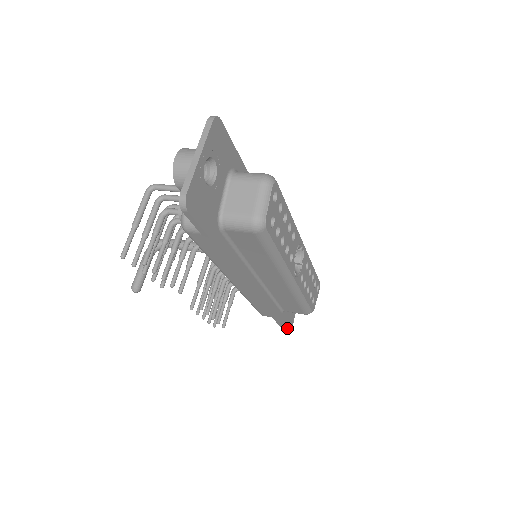
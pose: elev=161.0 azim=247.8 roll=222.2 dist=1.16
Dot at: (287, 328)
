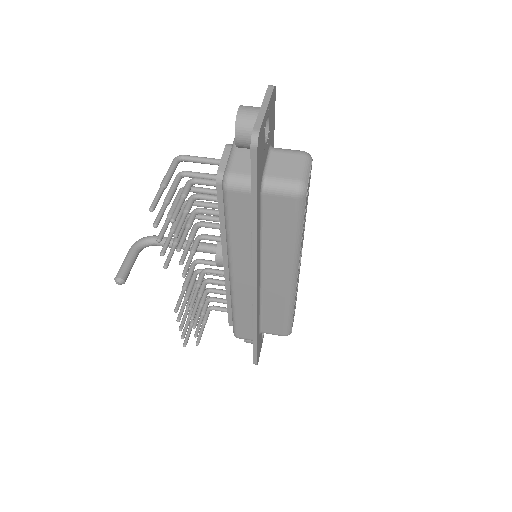
Dot at: (257, 356)
